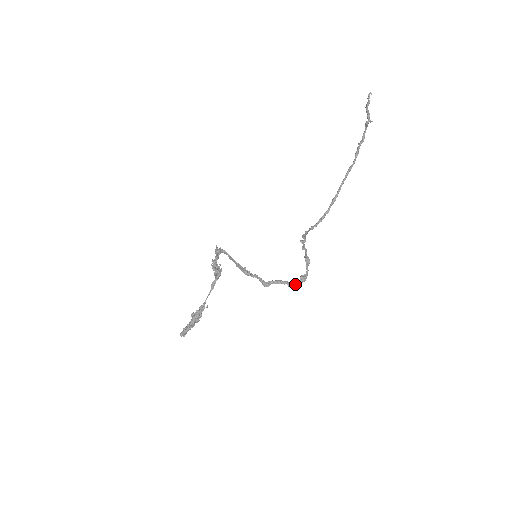
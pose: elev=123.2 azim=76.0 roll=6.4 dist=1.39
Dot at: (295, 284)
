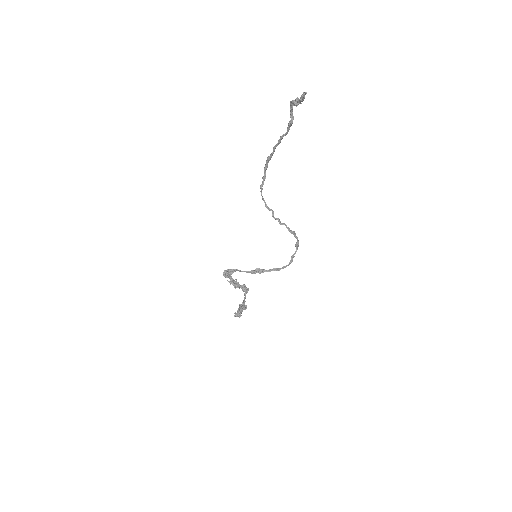
Dot at: occluded
